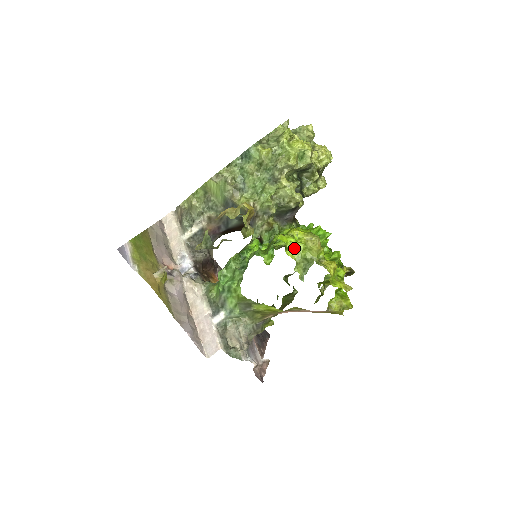
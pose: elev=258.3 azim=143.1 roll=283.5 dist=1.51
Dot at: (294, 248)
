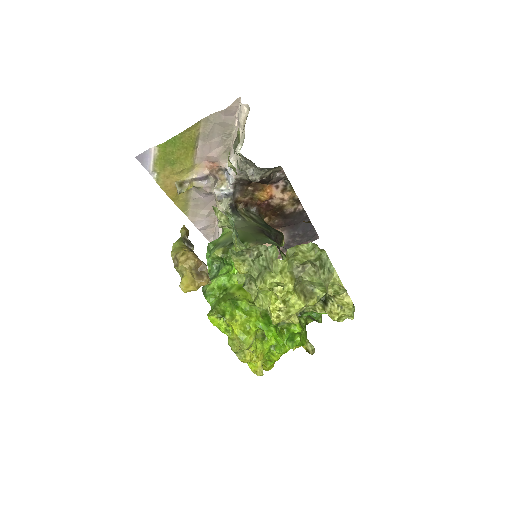
Dot at: occluded
